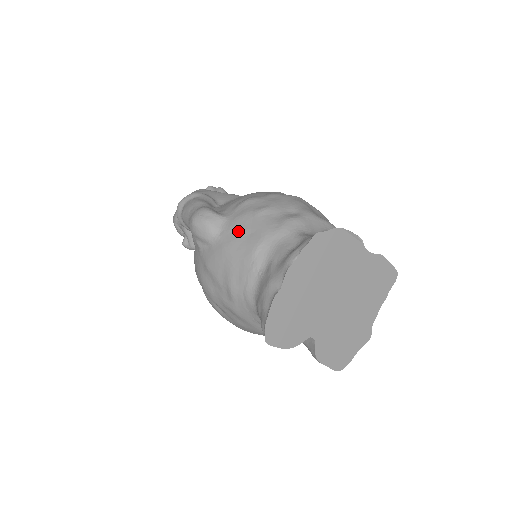
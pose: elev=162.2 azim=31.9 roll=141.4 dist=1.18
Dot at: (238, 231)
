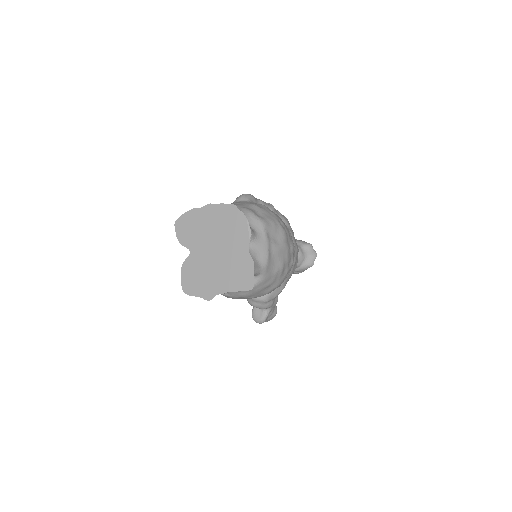
Dot at: (239, 202)
